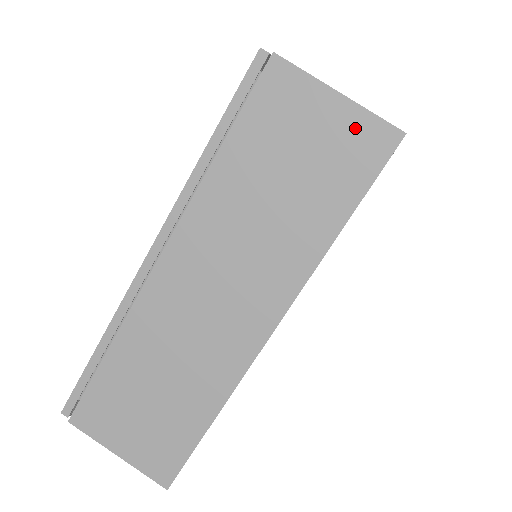
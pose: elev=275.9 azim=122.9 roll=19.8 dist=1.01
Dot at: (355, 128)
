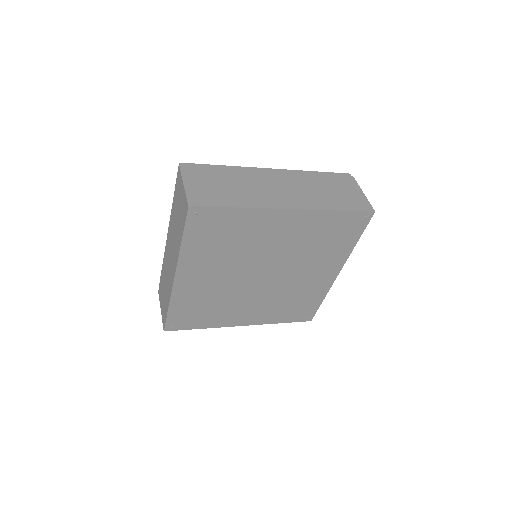
Dot at: (184, 200)
